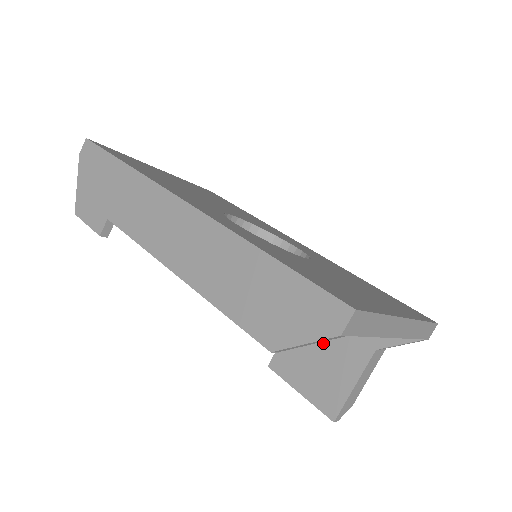
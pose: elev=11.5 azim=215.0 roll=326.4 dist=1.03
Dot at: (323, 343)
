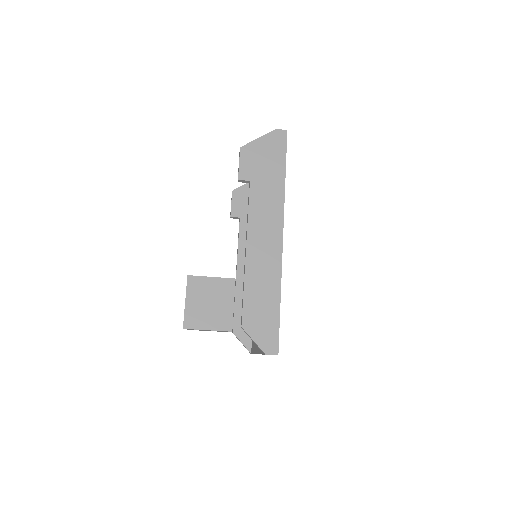
Dot at: (219, 302)
